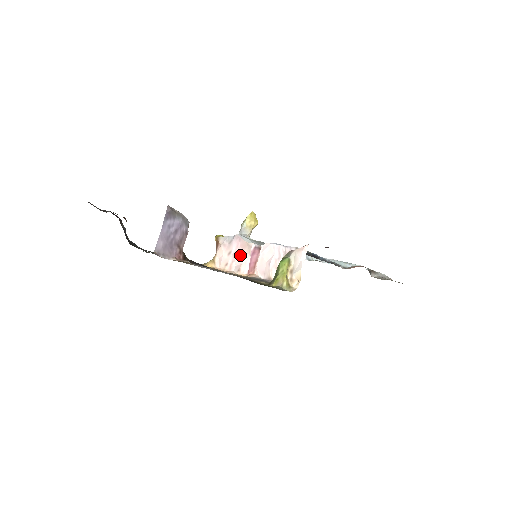
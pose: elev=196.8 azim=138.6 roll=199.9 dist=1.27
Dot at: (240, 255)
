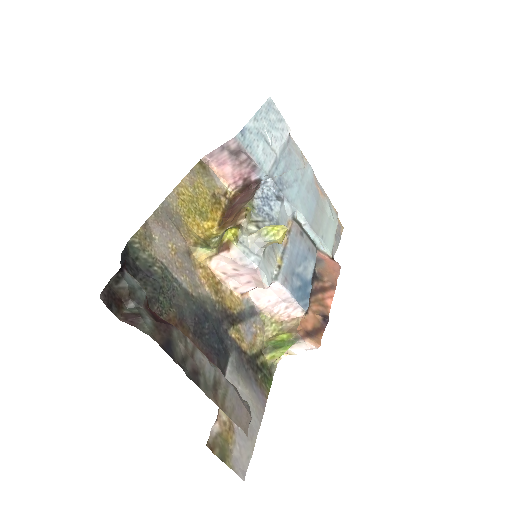
Dot at: (246, 281)
